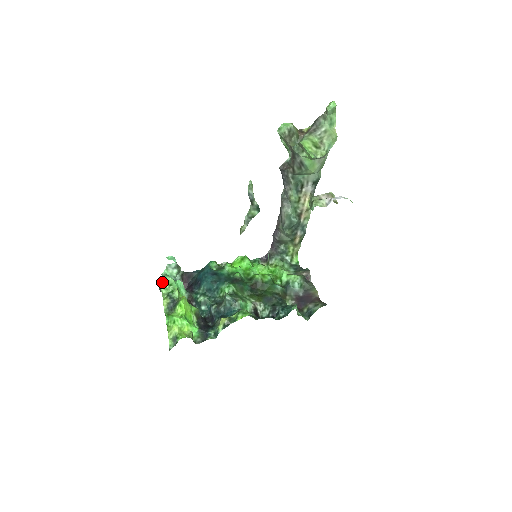
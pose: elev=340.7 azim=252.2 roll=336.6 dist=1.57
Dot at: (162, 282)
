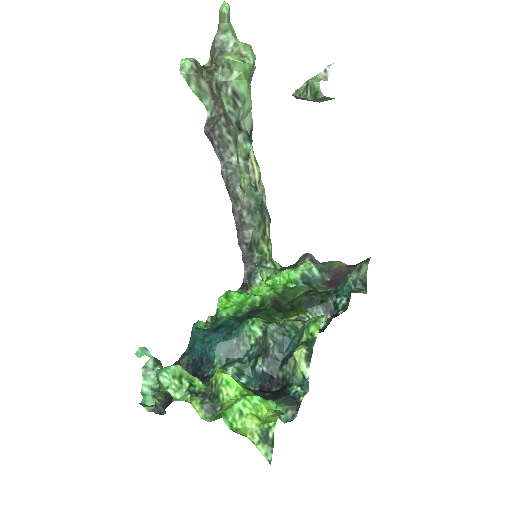
Dot at: (164, 384)
